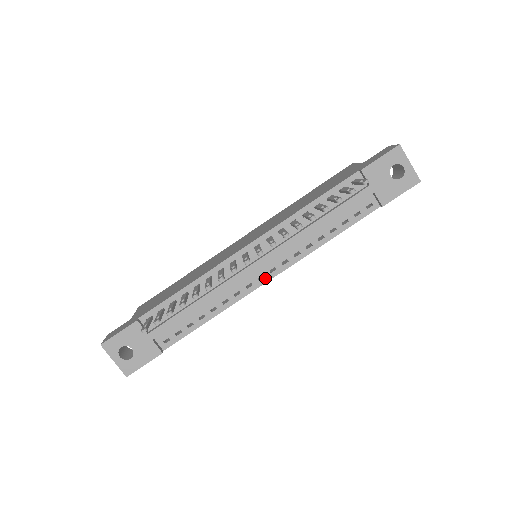
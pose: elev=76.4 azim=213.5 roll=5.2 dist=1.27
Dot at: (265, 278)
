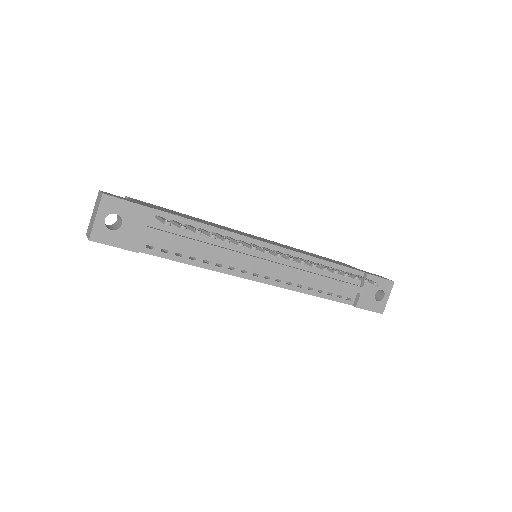
Dot at: (258, 277)
